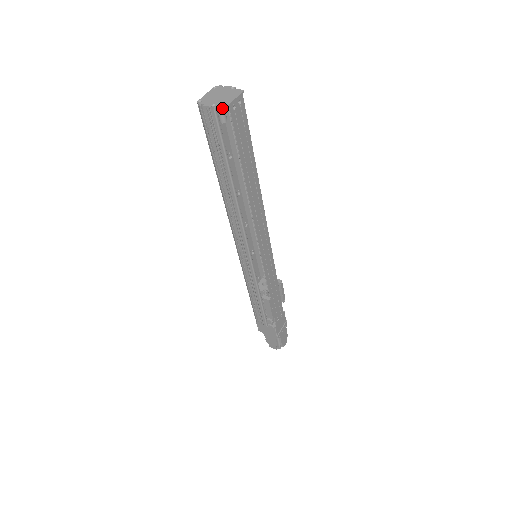
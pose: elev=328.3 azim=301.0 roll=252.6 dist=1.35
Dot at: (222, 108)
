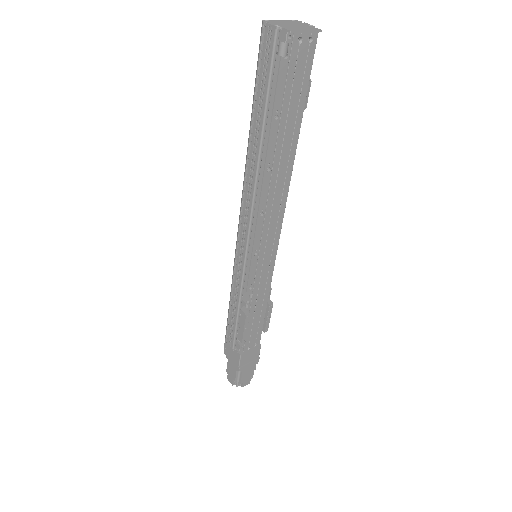
Dot at: (286, 33)
